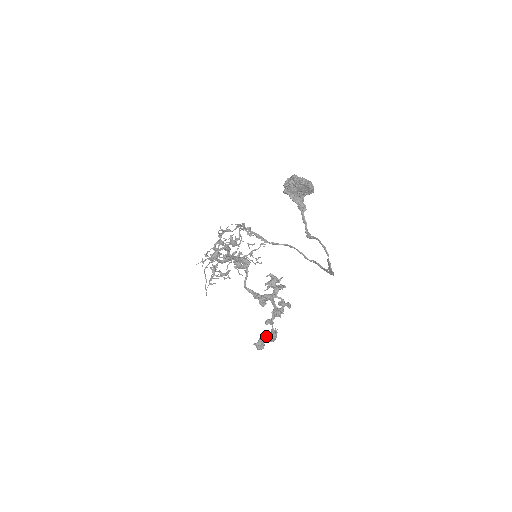
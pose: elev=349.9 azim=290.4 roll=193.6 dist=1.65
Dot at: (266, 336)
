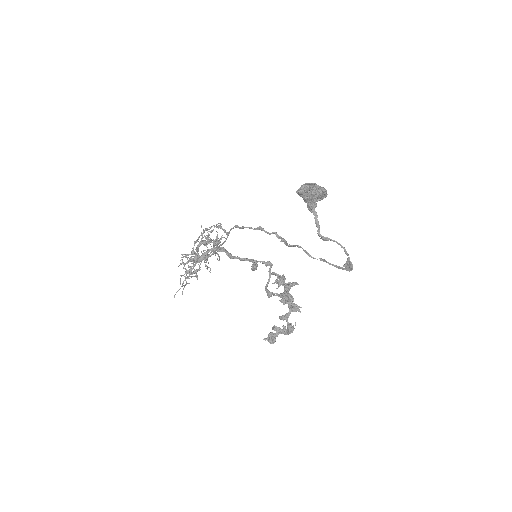
Dot at: (278, 330)
